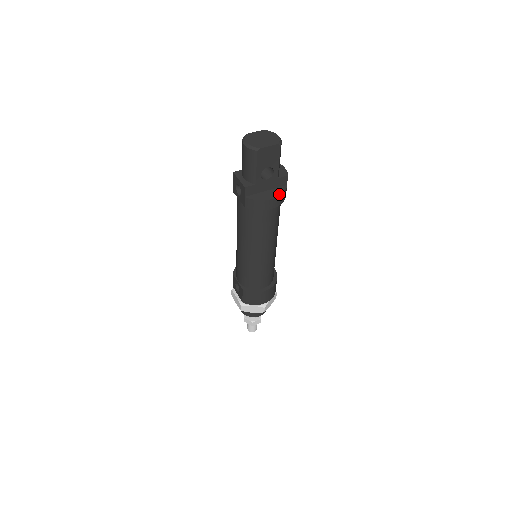
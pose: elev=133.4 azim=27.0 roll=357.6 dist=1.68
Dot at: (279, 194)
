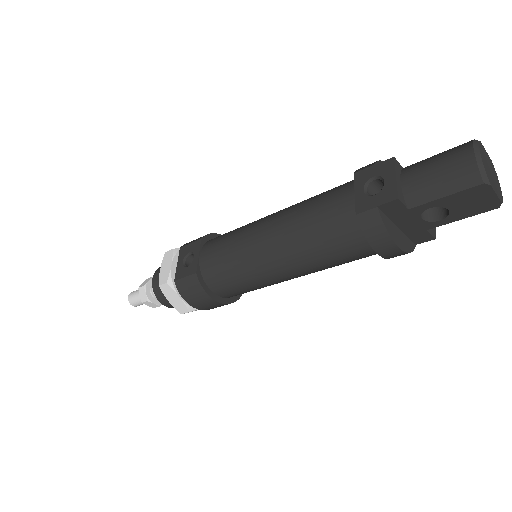
Dot at: (407, 249)
